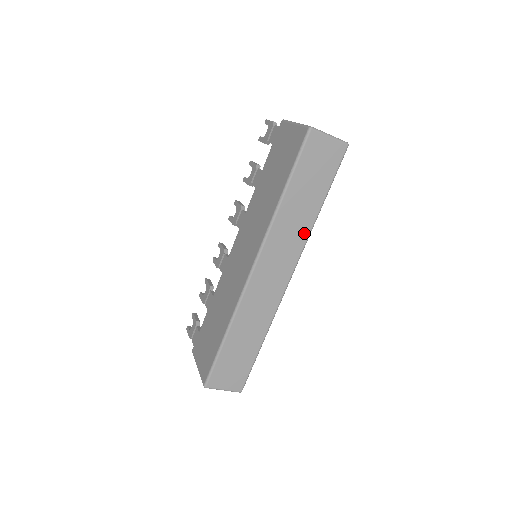
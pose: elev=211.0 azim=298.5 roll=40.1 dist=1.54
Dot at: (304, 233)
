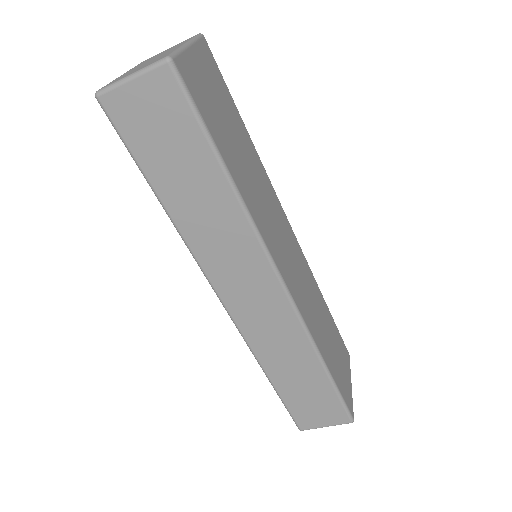
Dot at: (241, 226)
